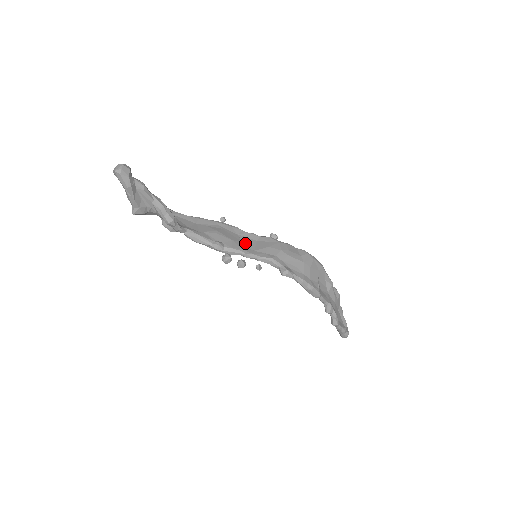
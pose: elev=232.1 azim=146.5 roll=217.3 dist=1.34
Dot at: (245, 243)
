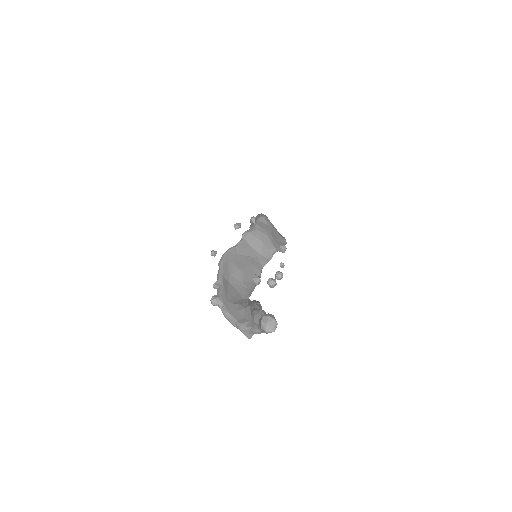
Dot at: (251, 256)
